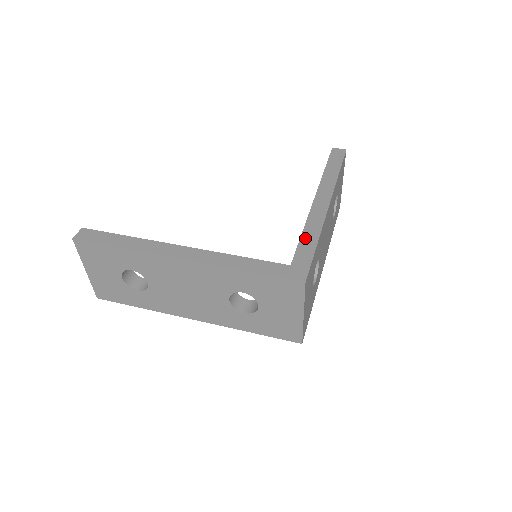
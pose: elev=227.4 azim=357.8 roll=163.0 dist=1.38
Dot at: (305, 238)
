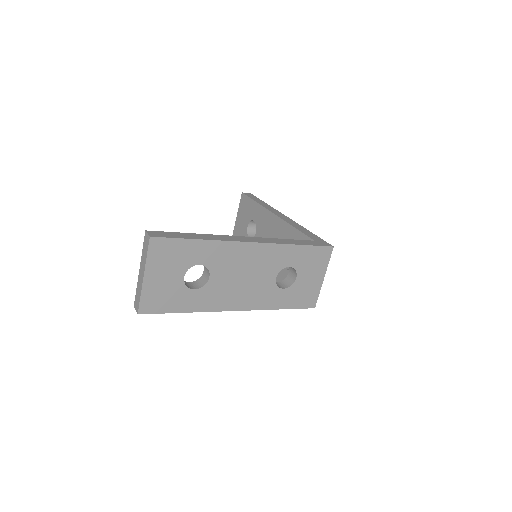
Dot at: (301, 230)
